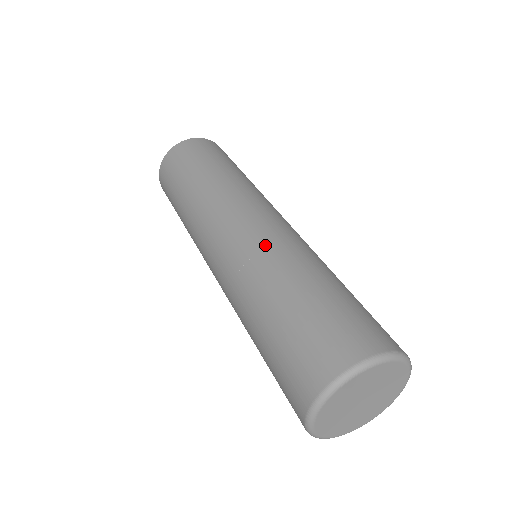
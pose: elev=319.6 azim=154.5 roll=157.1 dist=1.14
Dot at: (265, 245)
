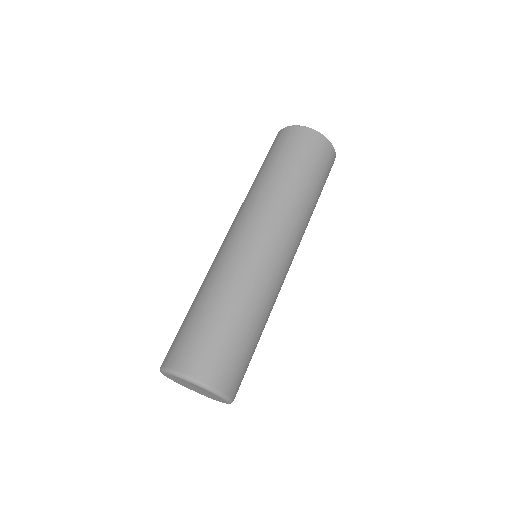
Dot at: (242, 266)
